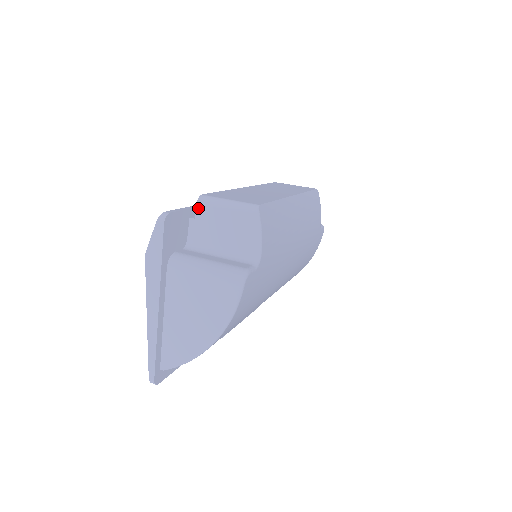
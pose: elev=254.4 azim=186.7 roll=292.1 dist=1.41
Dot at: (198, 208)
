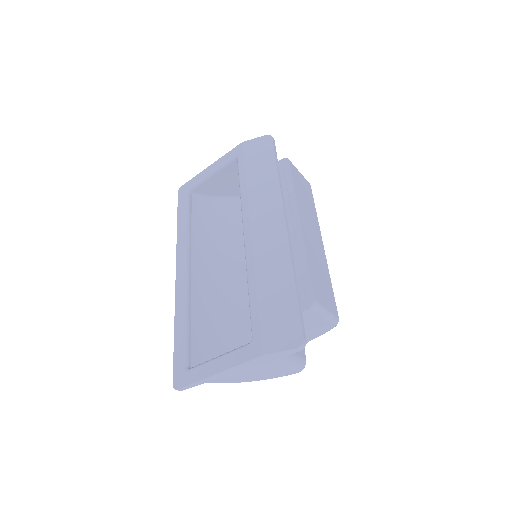
Dot at: (306, 311)
